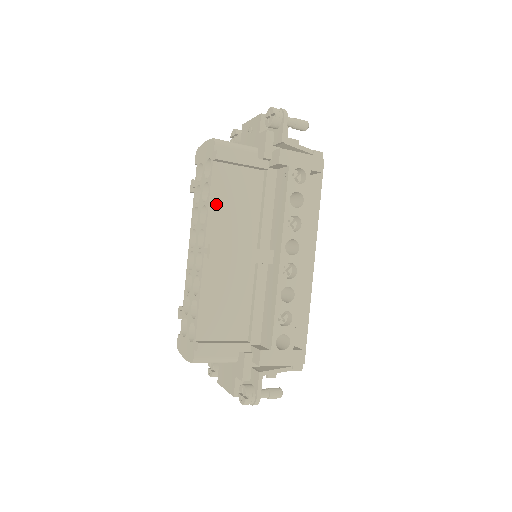
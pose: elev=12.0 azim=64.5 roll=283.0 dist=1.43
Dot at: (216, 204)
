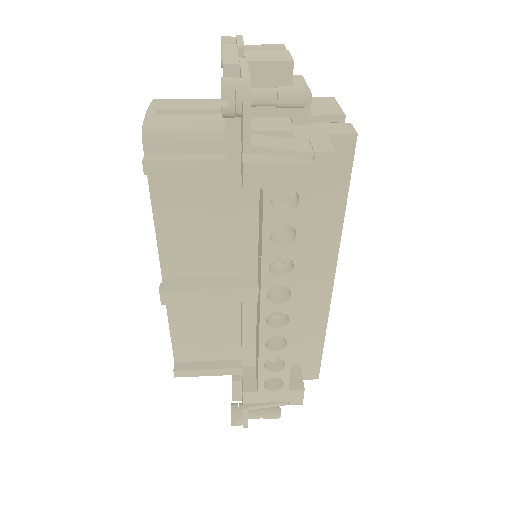
Dot at: (166, 226)
